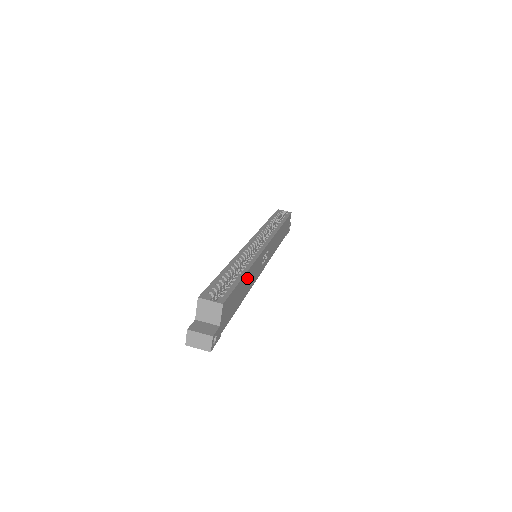
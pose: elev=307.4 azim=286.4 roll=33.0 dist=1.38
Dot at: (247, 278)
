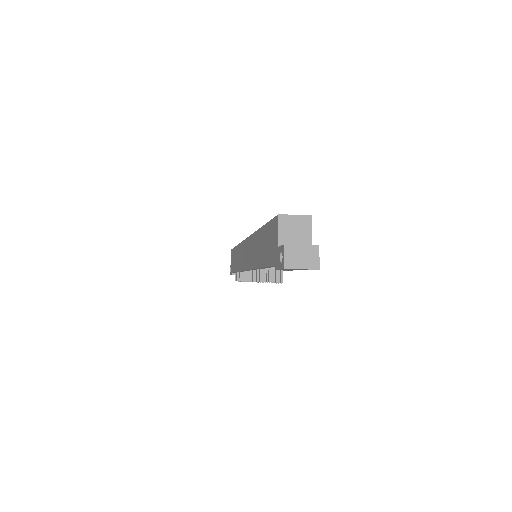
Dot at: occluded
